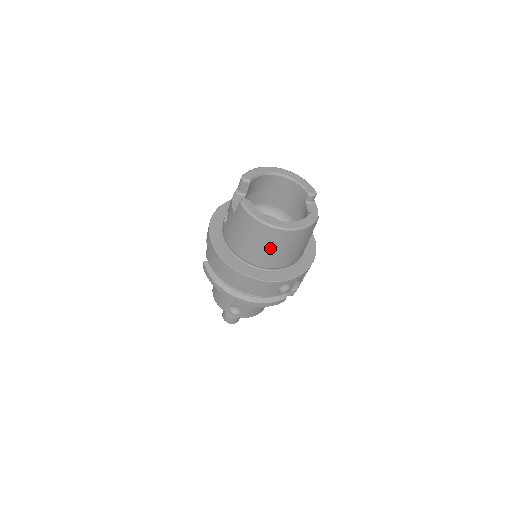
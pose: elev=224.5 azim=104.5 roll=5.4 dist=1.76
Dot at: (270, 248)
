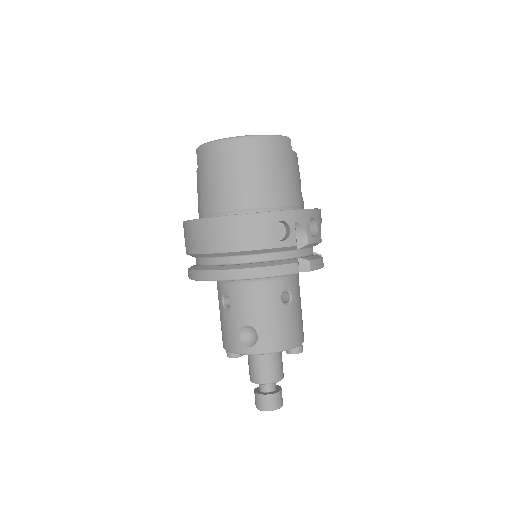
Dot at: (238, 173)
